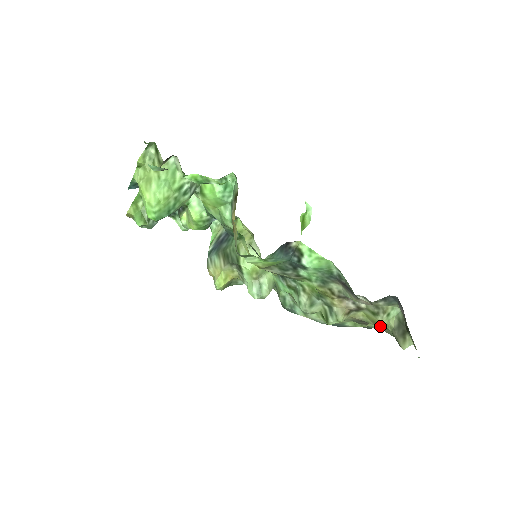
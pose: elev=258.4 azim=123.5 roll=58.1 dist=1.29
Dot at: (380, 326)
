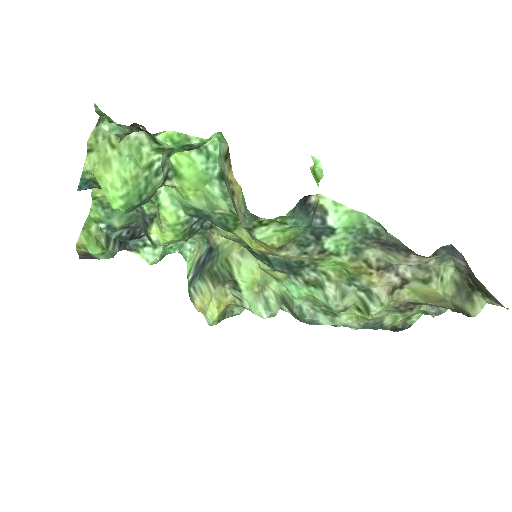
Dot at: (434, 300)
